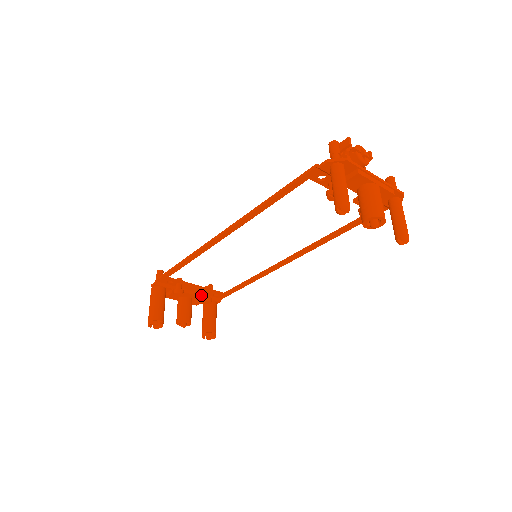
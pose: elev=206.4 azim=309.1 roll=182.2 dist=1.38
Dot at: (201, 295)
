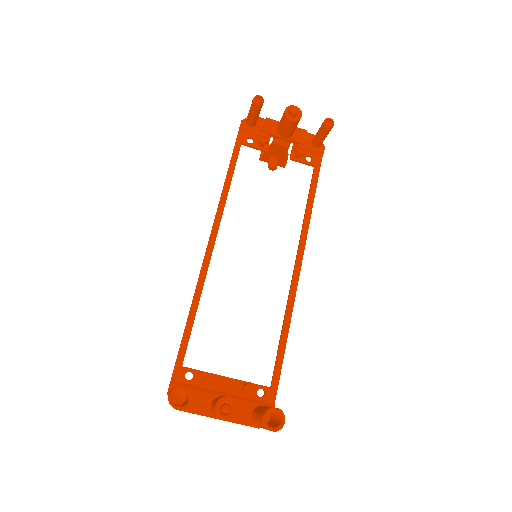
Dot at: (241, 399)
